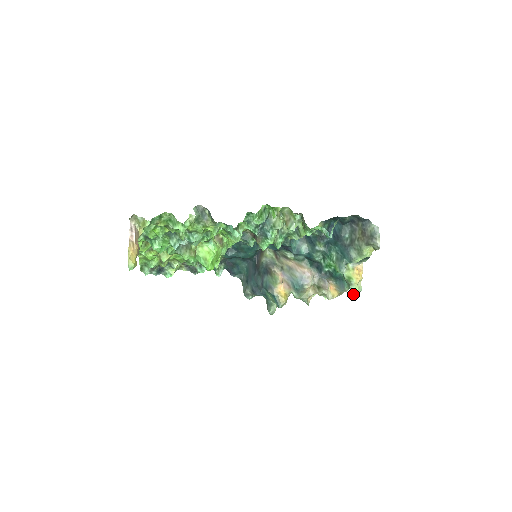
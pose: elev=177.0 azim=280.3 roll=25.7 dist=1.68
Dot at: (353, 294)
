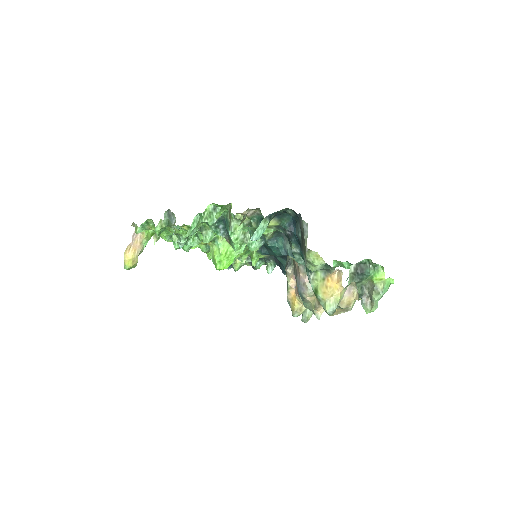
Dot at: (327, 313)
